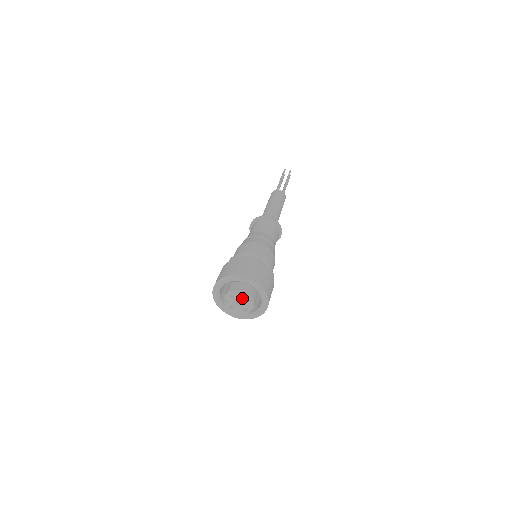
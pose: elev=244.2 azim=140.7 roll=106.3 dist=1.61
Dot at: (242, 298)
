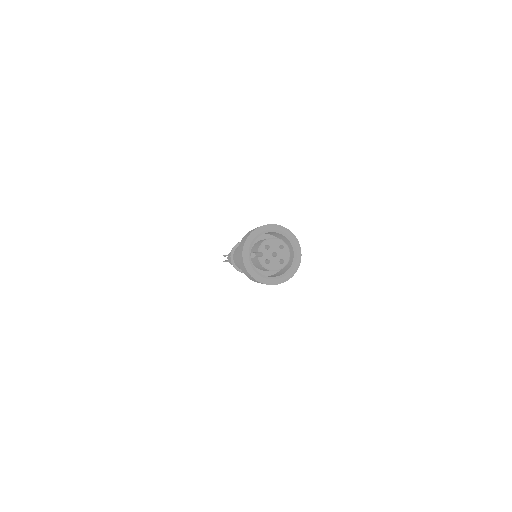
Dot at: (278, 246)
